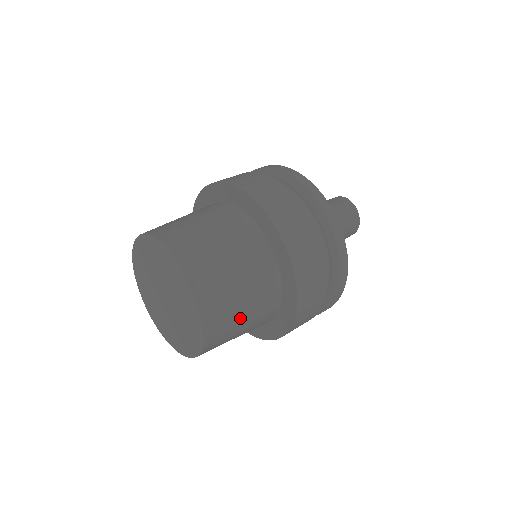
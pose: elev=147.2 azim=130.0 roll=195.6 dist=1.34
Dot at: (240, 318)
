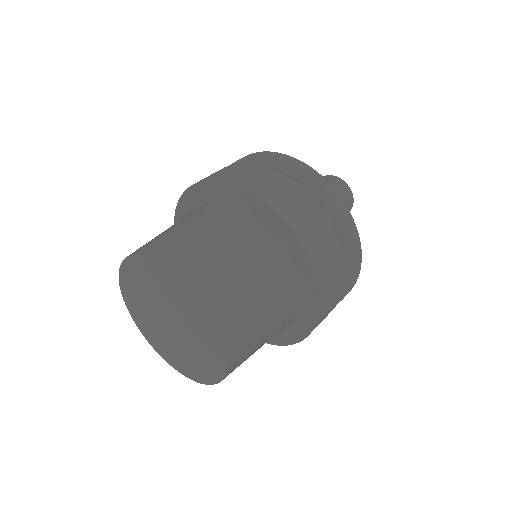
Dot at: (258, 313)
